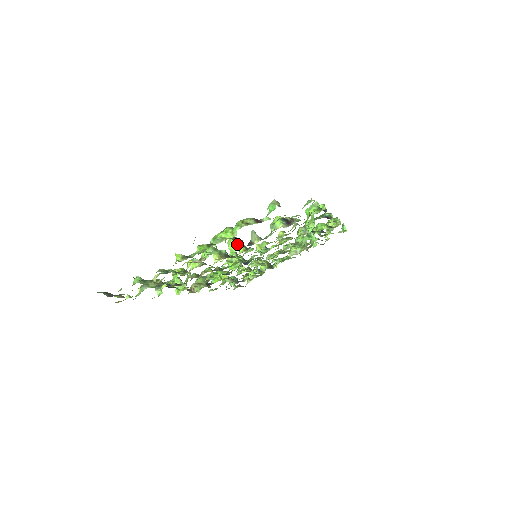
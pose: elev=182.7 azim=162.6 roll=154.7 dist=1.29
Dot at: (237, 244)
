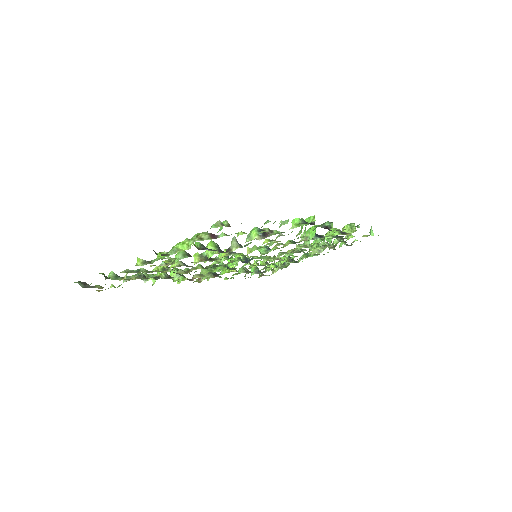
Dot at: occluded
